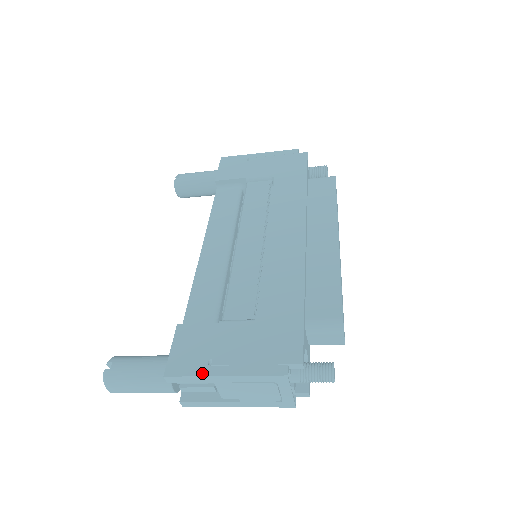
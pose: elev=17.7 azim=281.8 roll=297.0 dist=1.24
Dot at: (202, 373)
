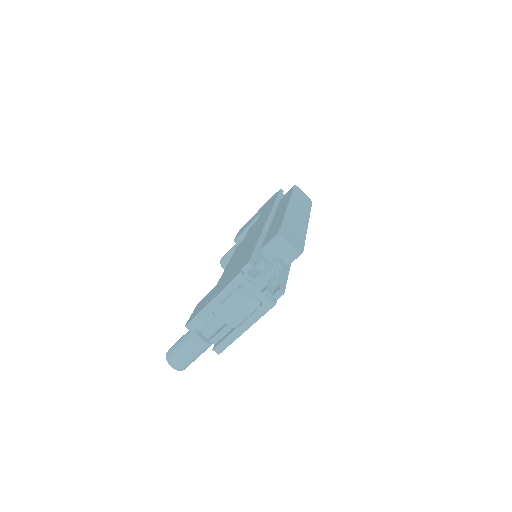
Dot at: (202, 309)
